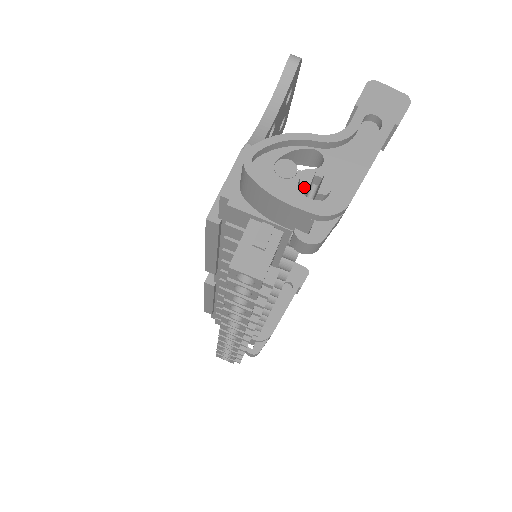
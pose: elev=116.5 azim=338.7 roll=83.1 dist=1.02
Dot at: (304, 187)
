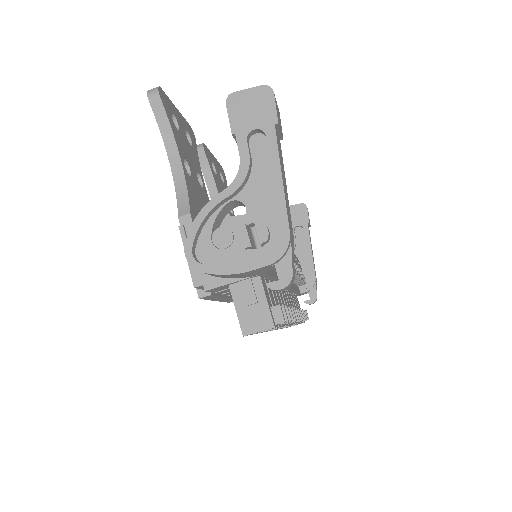
Dot at: (247, 247)
